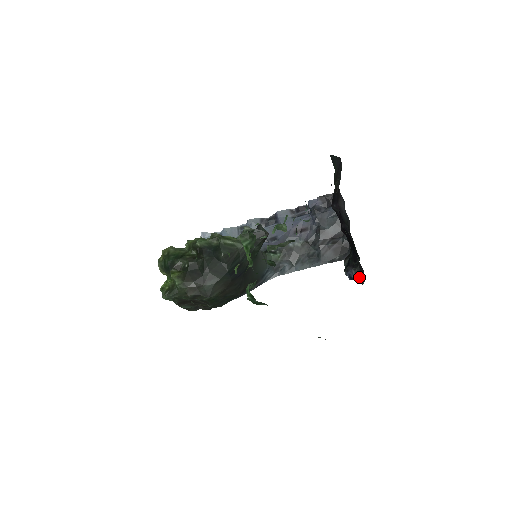
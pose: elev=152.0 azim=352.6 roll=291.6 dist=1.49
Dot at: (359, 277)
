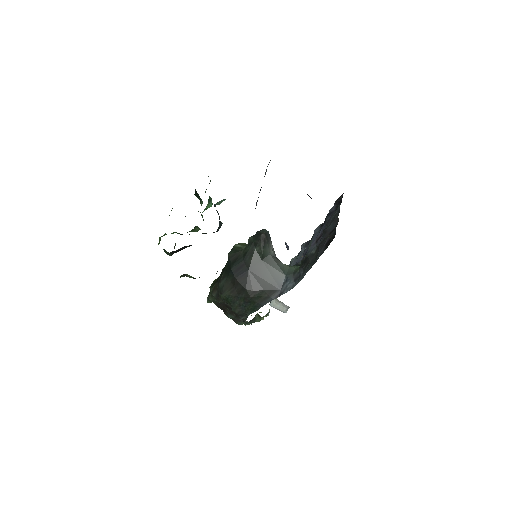
Dot at: occluded
